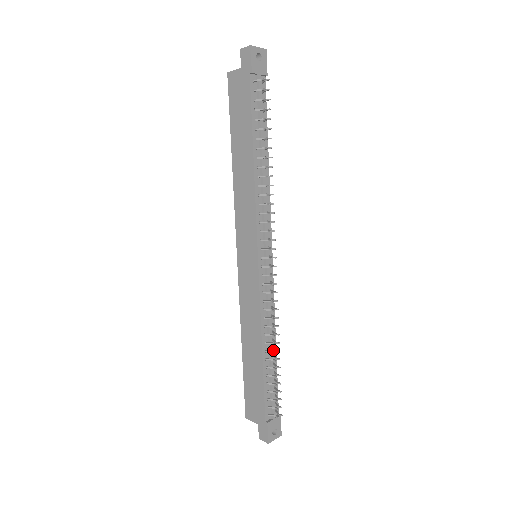
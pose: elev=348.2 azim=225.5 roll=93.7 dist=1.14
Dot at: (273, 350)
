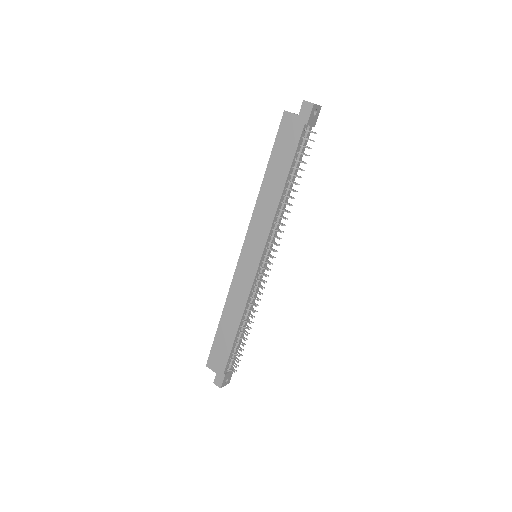
Dot at: (245, 325)
